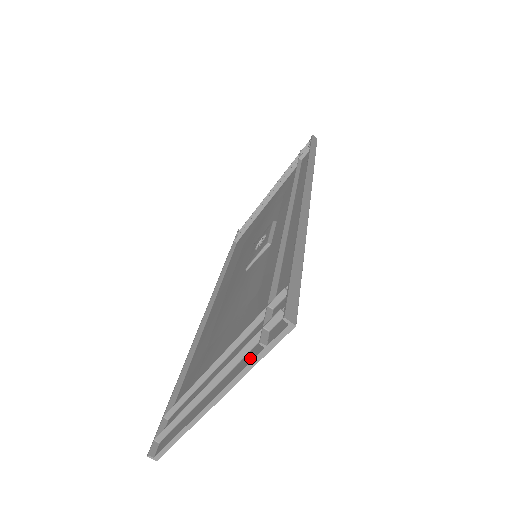
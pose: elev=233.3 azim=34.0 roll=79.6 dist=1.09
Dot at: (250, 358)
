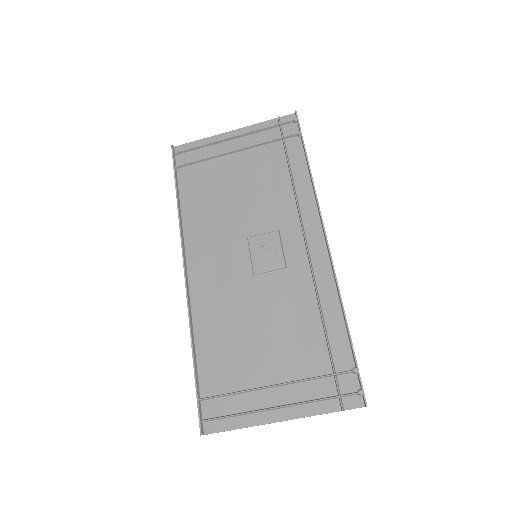
Dot at: (325, 409)
